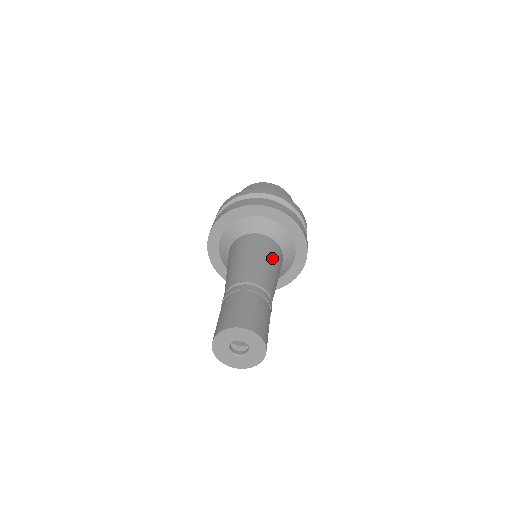
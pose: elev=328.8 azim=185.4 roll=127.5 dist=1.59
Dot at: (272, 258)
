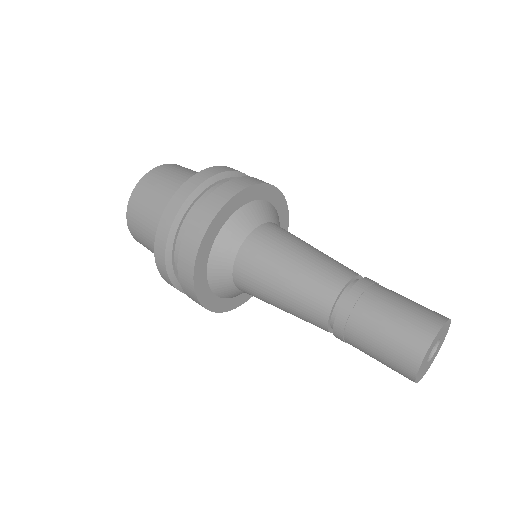
Dot at: (299, 241)
